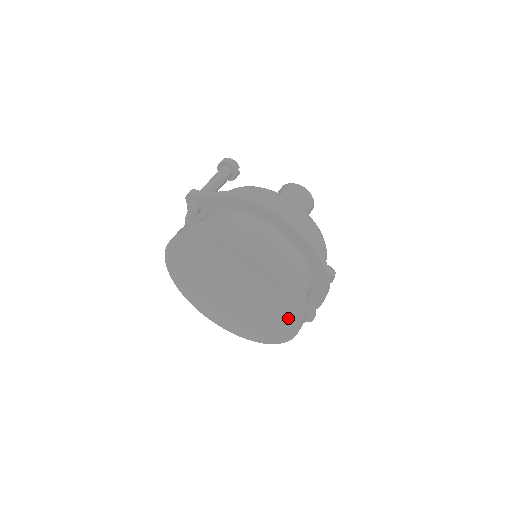
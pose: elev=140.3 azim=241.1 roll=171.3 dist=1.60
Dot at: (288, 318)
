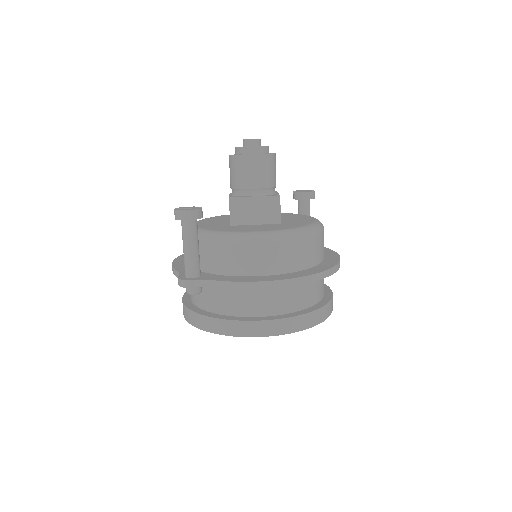
Dot at: occluded
